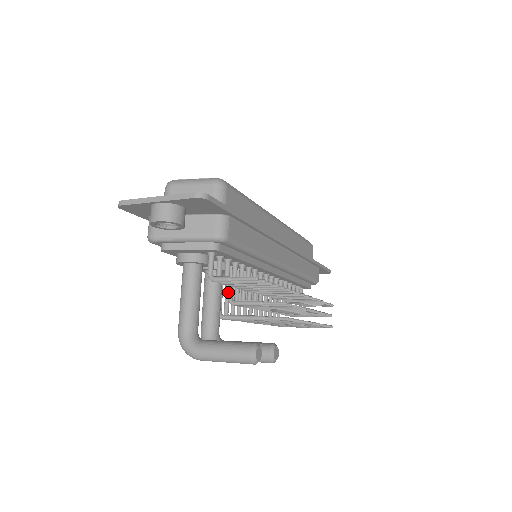
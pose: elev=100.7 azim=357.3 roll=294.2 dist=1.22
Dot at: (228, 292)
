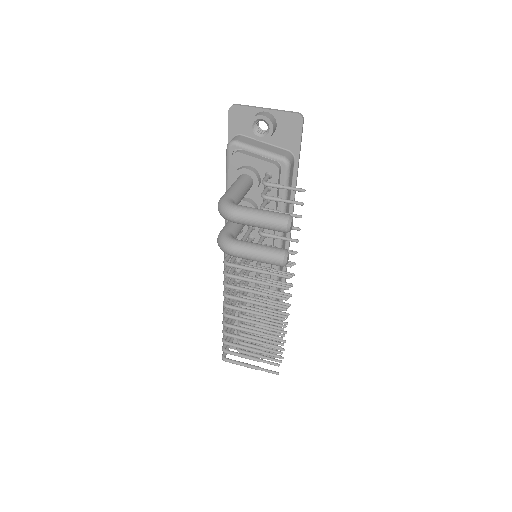
Dot at: (244, 236)
